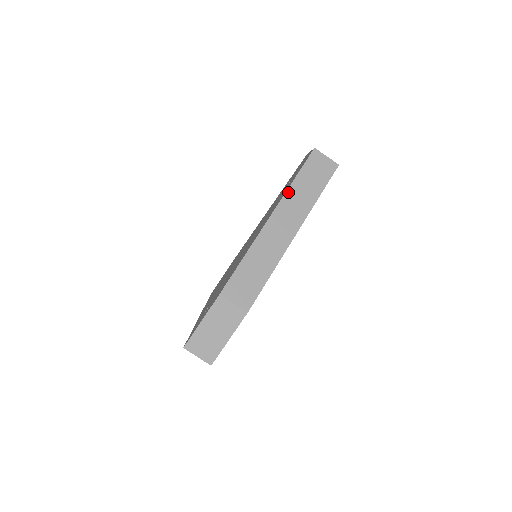
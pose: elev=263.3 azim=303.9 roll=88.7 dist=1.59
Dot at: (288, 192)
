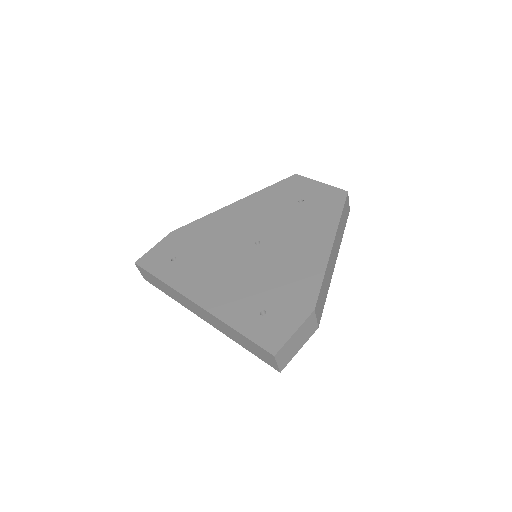
Dot at: (339, 225)
